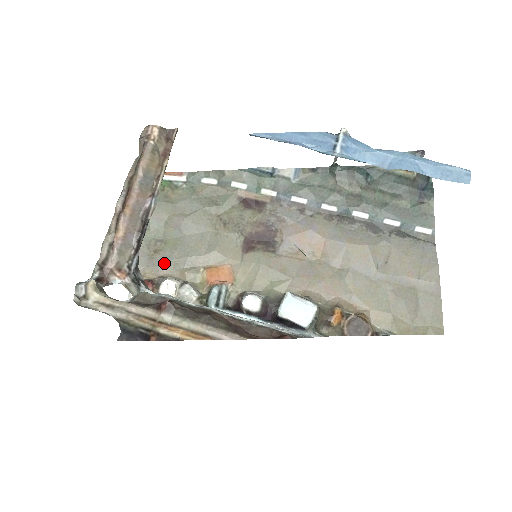
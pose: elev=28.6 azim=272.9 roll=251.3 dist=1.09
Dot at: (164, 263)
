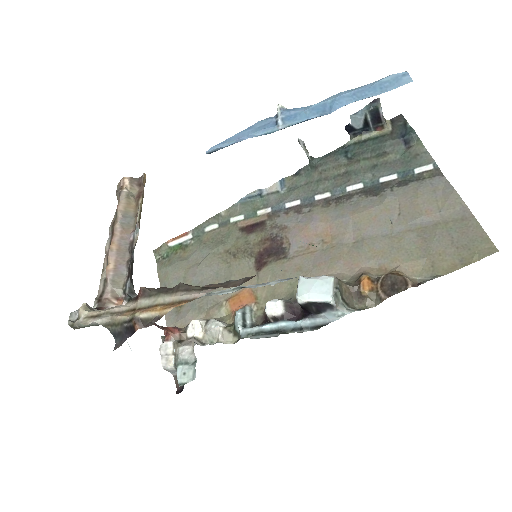
Dot at: (190, 312)
